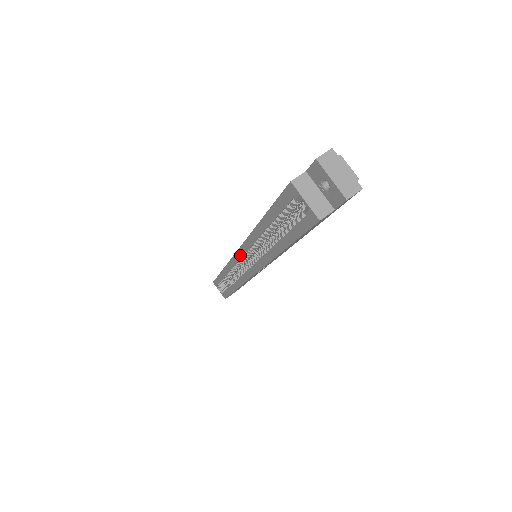
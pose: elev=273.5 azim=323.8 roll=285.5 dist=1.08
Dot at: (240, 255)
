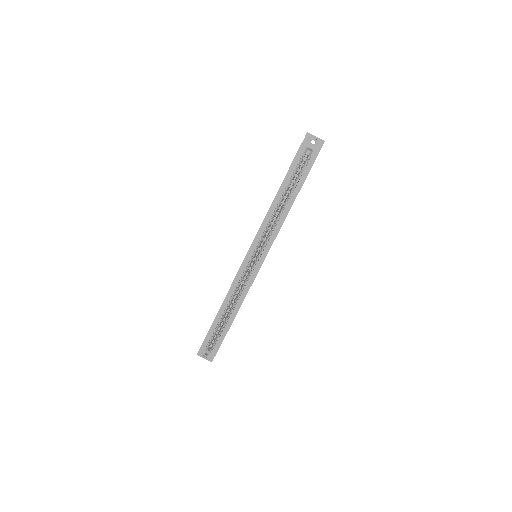
Dot at: (251, 252)
